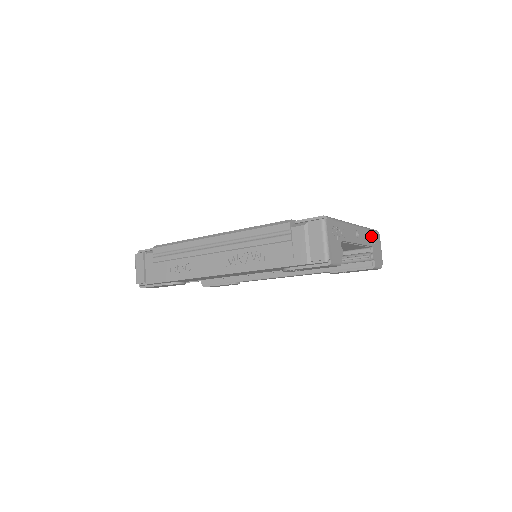
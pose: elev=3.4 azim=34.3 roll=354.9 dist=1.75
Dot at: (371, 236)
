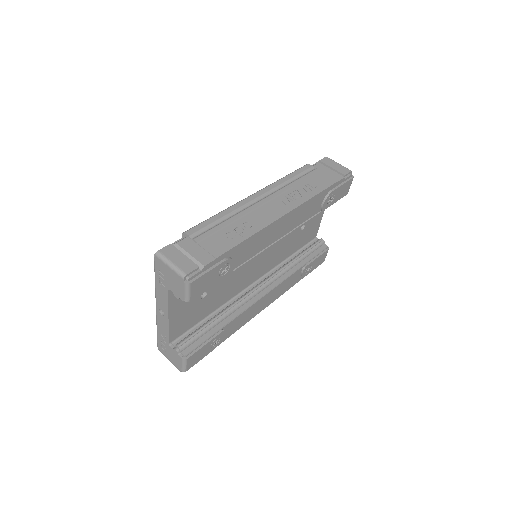
Dot at: occluded
